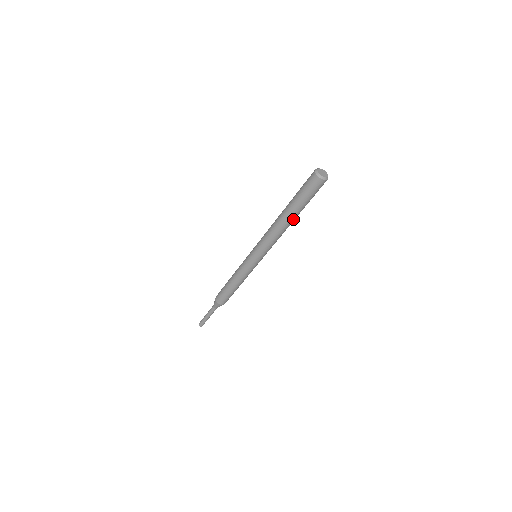
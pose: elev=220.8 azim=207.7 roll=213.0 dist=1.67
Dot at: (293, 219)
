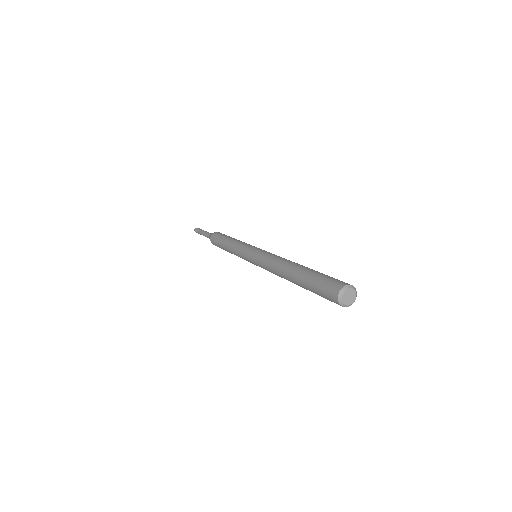
Dot at: occluded
